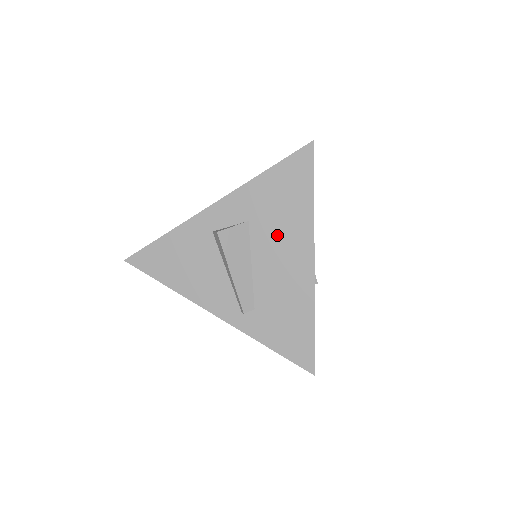
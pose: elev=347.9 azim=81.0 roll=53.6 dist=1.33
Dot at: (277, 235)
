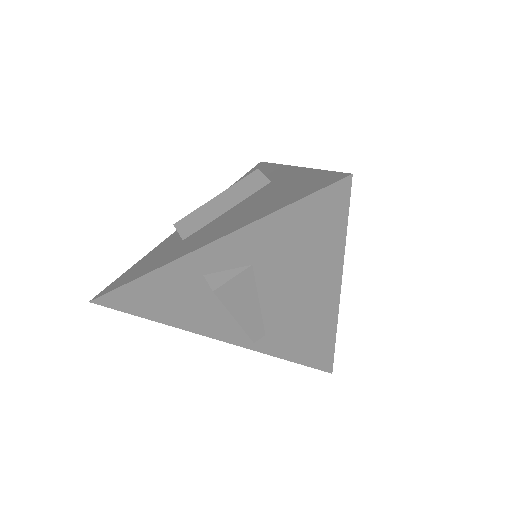
Dot at: (292, 277)
